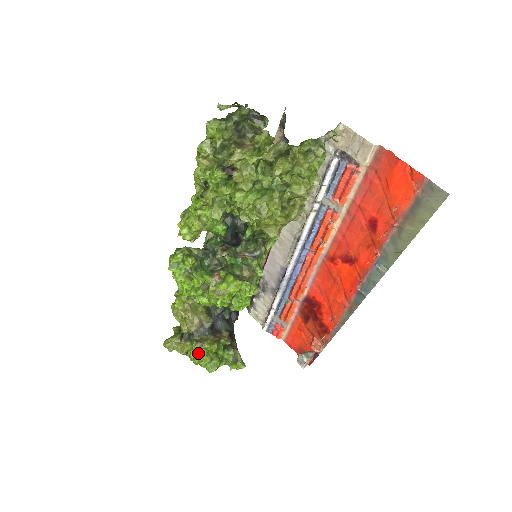
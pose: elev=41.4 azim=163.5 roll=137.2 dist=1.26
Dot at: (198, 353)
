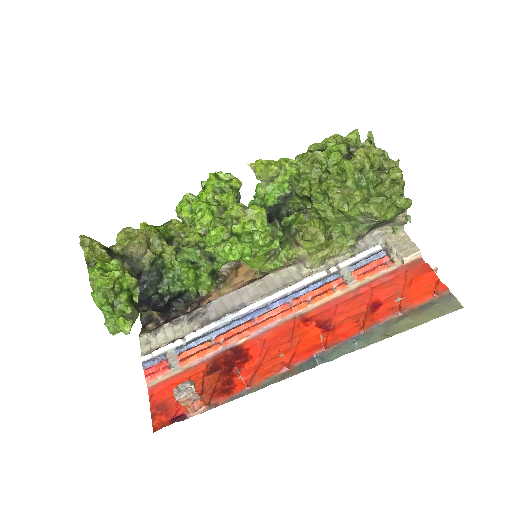
Dot at: (109, 270)
